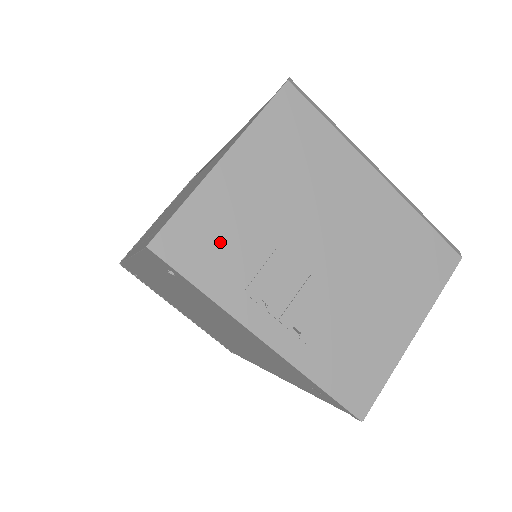
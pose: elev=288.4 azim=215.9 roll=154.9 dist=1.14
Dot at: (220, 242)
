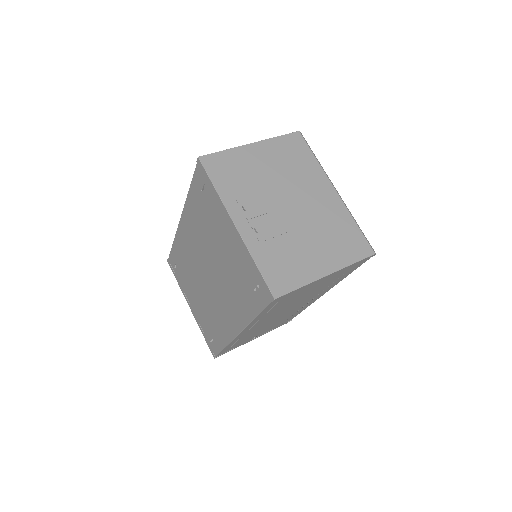
Dot at: (234, 173)
